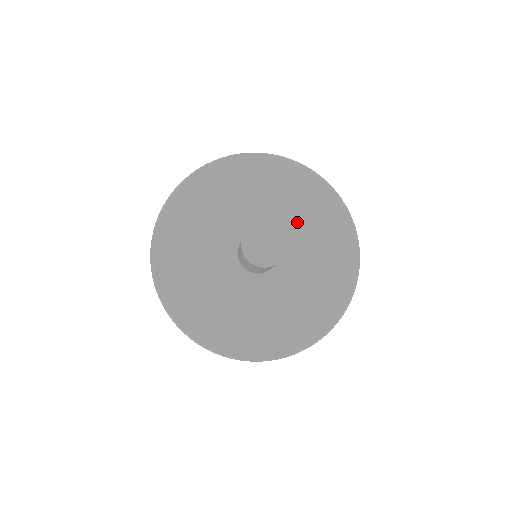
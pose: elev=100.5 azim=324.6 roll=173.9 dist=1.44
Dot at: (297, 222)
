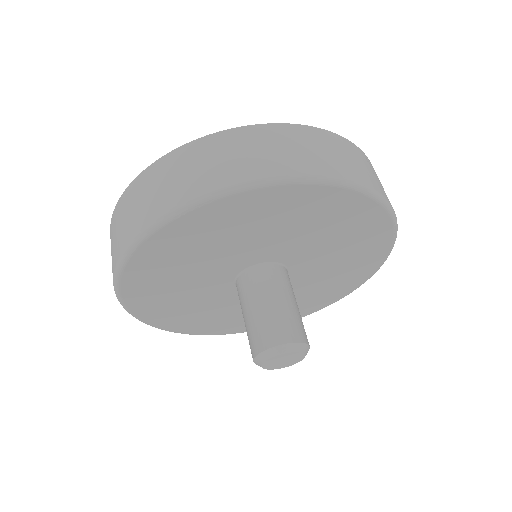
Dot at: (328, 254)
